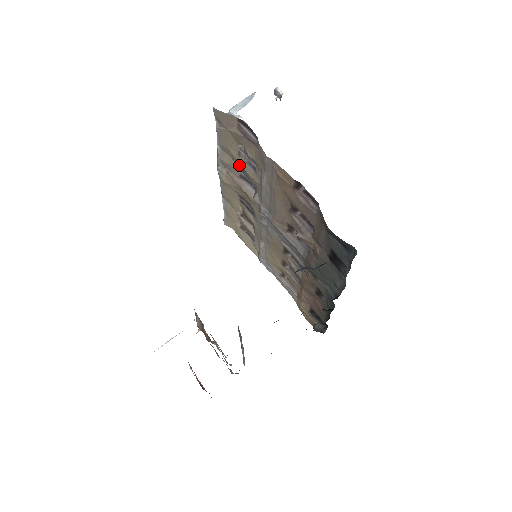
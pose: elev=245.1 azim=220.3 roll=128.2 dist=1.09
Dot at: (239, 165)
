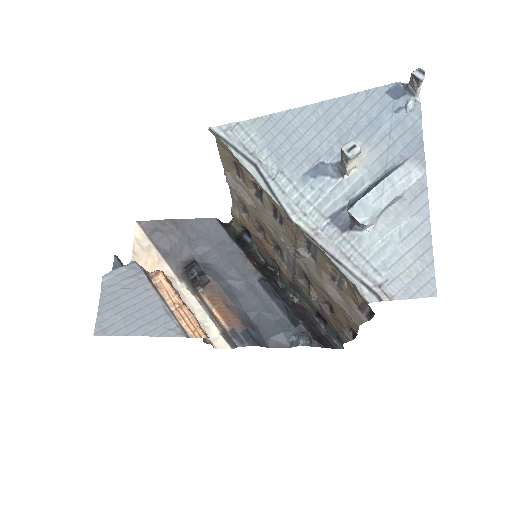
Dot at: (320, 251)
